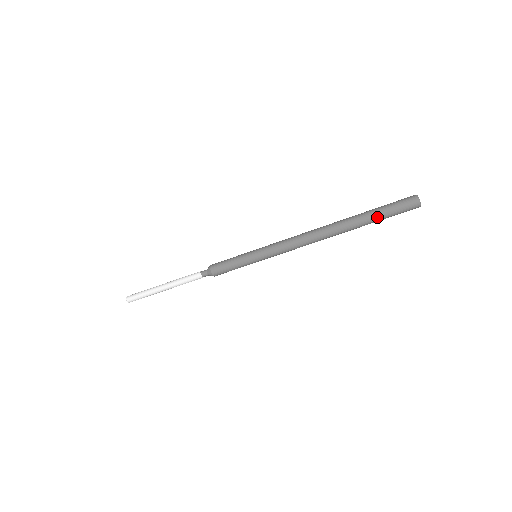
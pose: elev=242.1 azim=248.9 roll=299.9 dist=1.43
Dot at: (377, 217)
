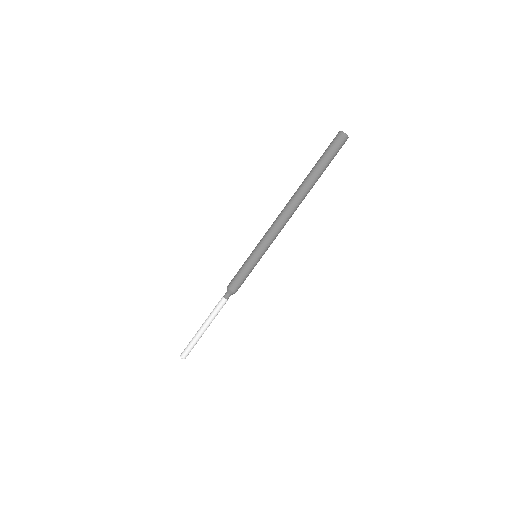
Dot at: (321, 164)
